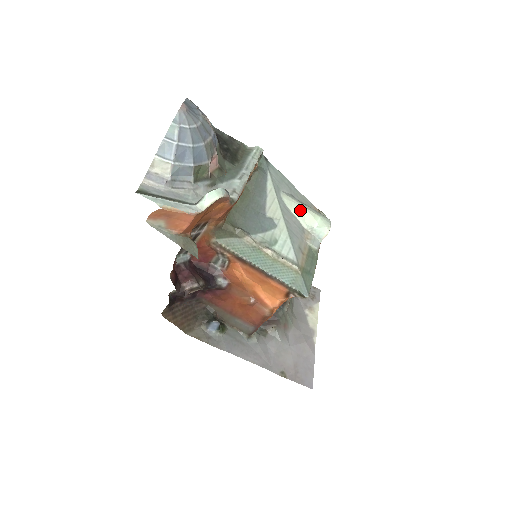
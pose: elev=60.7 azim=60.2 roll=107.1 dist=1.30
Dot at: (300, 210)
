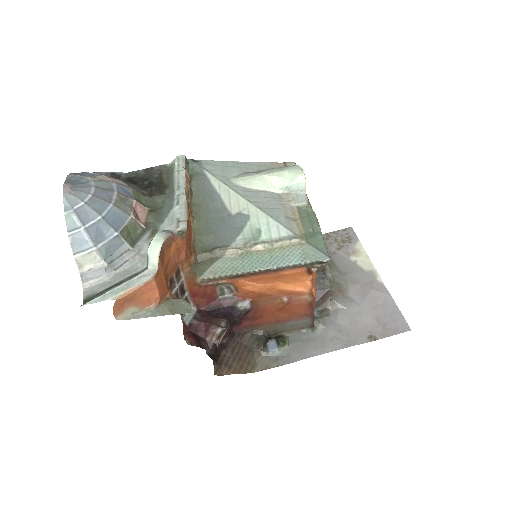
Dot at: (262, 181)
